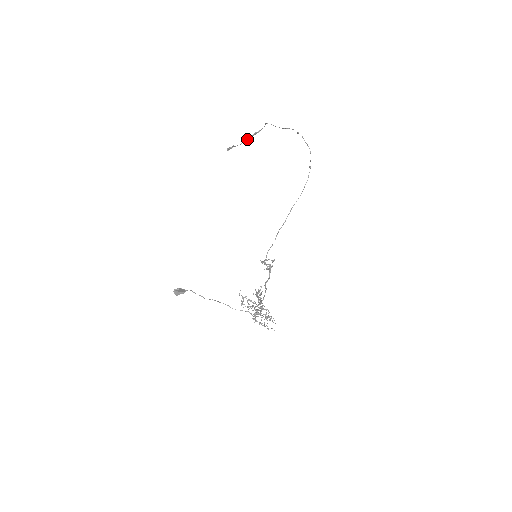
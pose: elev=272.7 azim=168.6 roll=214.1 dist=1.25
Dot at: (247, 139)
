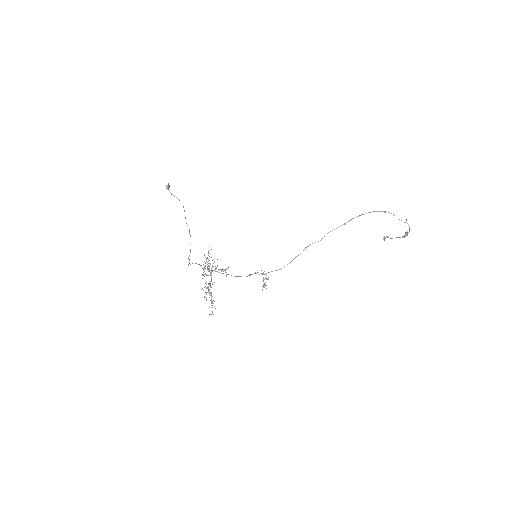
Dot at: (399, 237)
